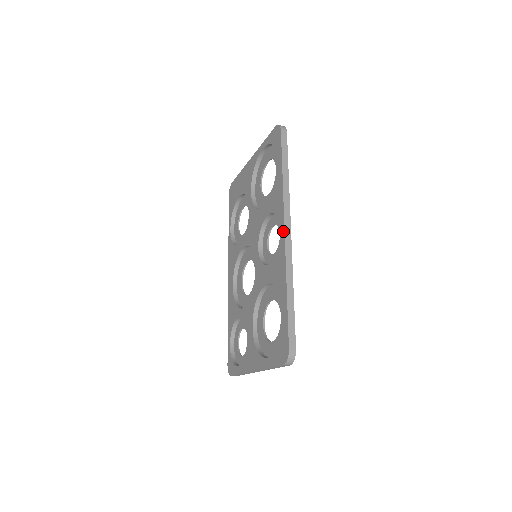
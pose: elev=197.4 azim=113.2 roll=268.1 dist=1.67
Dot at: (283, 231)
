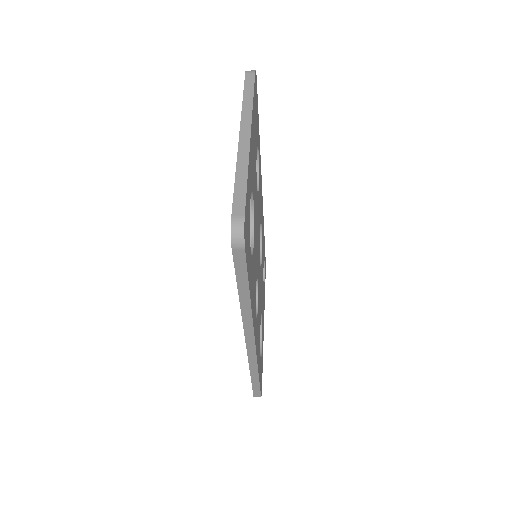
Dot at: (245, 341)
